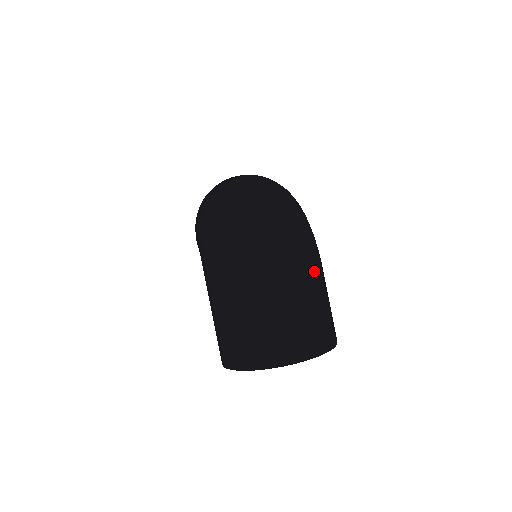
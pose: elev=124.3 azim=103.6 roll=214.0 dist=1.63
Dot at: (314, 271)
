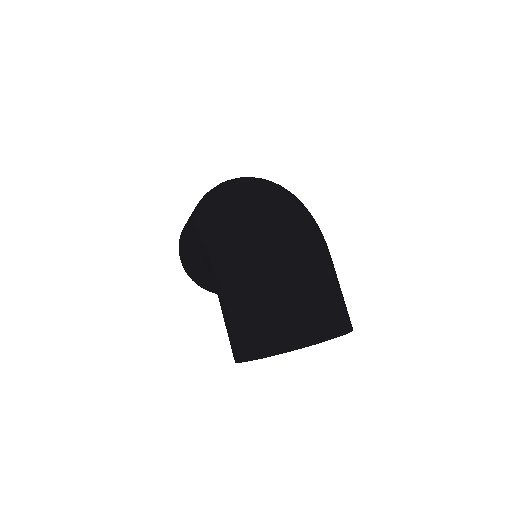
Dot at: (327, 253)
